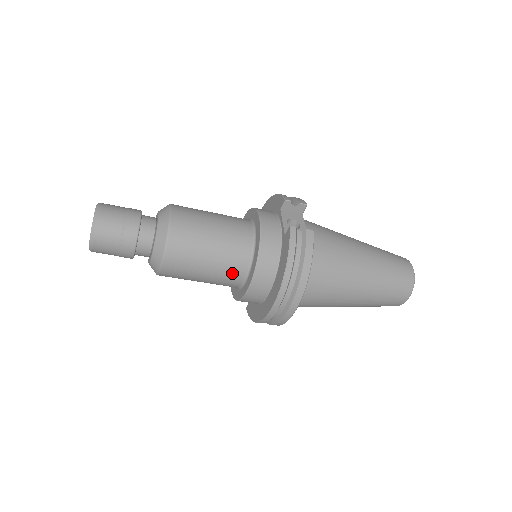
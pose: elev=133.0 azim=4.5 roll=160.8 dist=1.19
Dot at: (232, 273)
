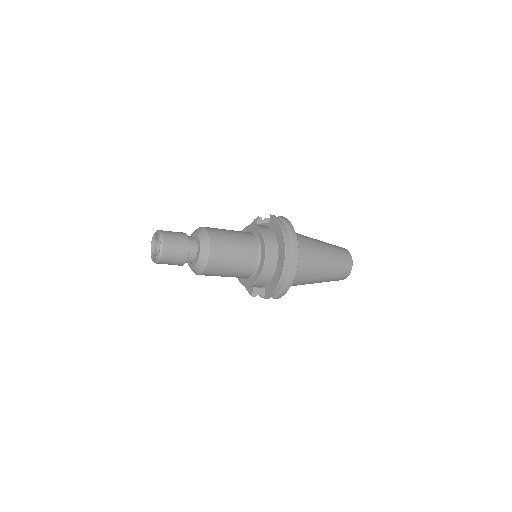
Dot at: (251, 250)
